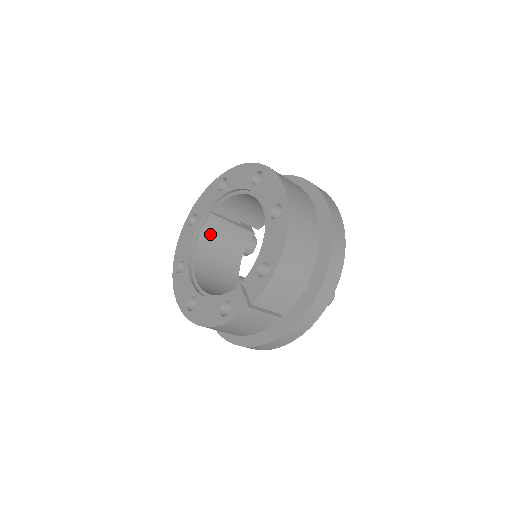
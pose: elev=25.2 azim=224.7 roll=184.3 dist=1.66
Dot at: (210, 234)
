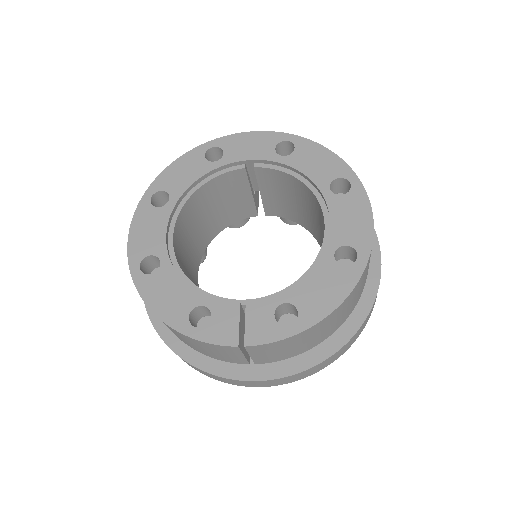
Dot at: (221, 186)
